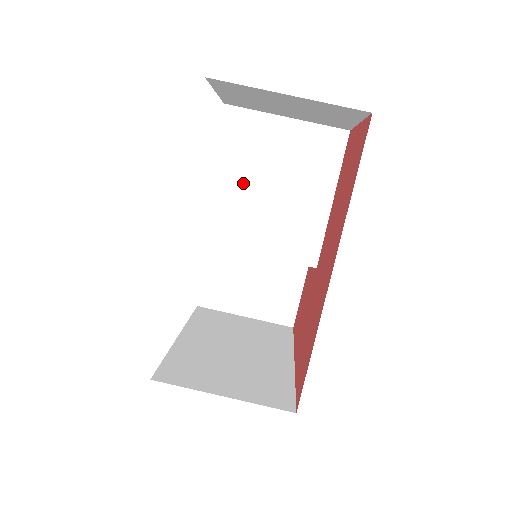
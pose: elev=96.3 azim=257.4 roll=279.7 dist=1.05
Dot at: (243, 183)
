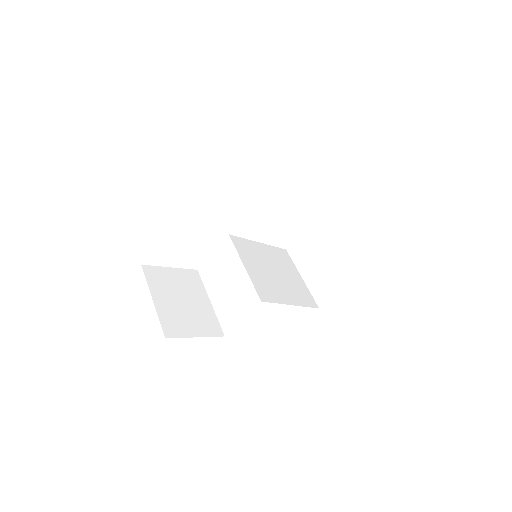
Dot at: (267, 258)
